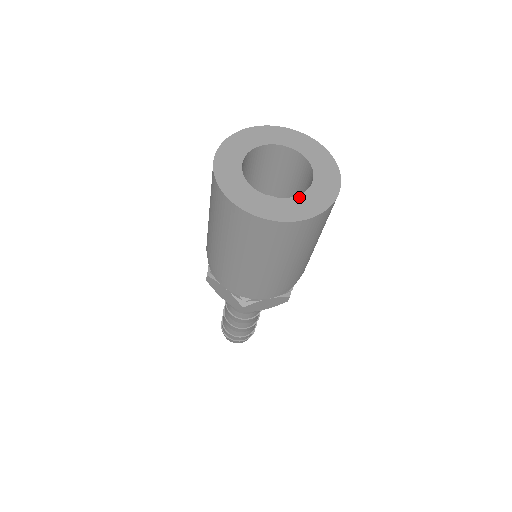
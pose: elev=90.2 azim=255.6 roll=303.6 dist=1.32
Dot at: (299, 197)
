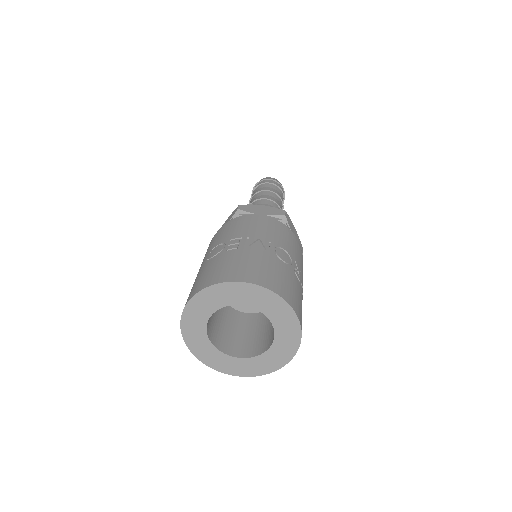
Dot at: (245, 360)
